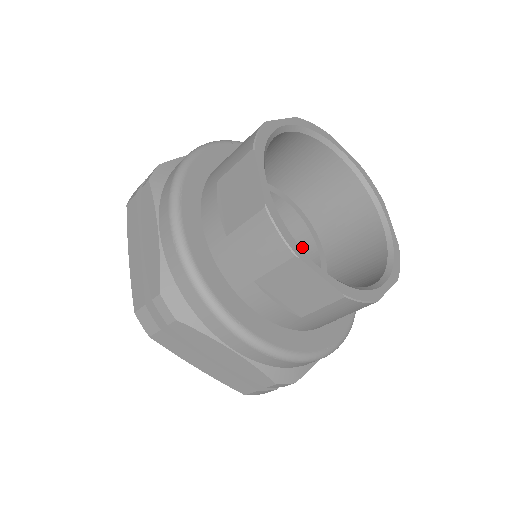
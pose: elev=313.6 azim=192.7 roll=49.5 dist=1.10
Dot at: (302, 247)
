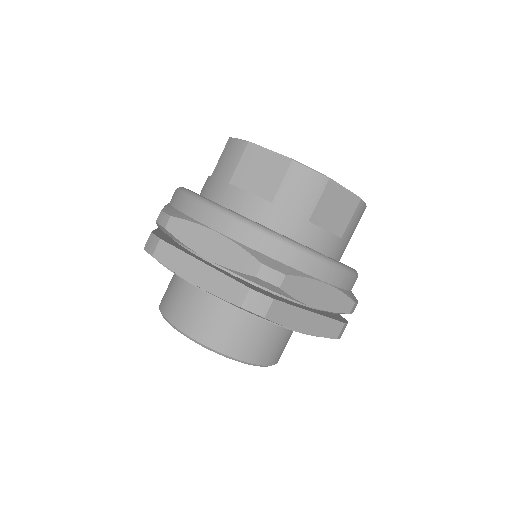
Dot at: occluded
